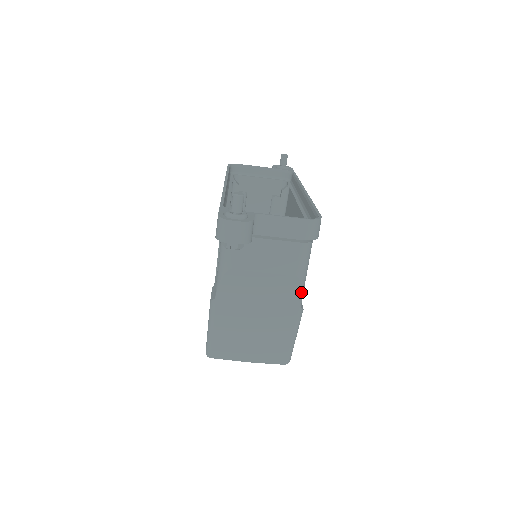
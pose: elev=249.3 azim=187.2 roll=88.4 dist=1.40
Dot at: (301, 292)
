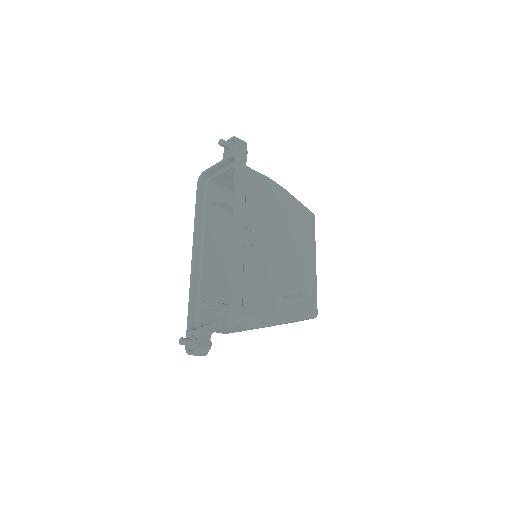
Dot at: occluded
